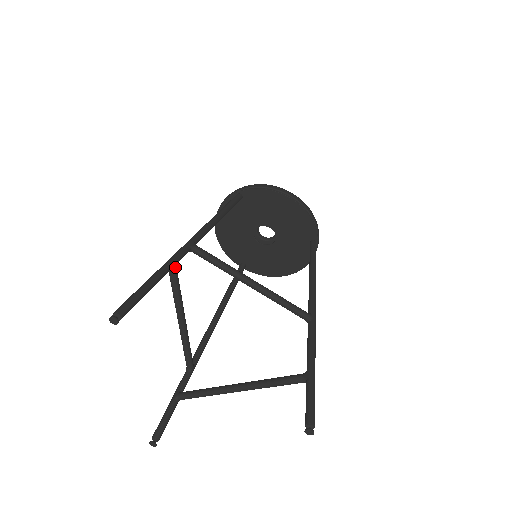
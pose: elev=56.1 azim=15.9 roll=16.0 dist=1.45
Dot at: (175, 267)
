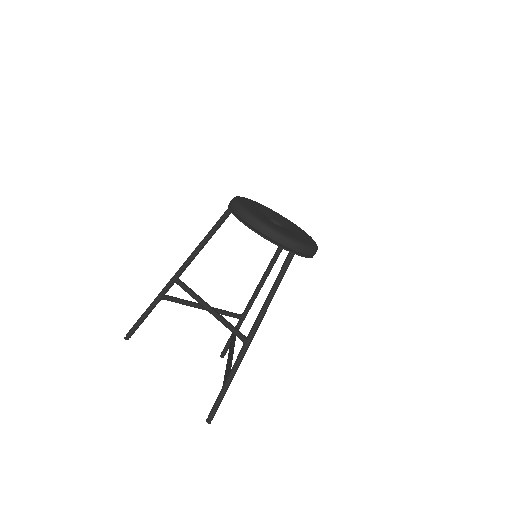
Dot at: (163, 298)
